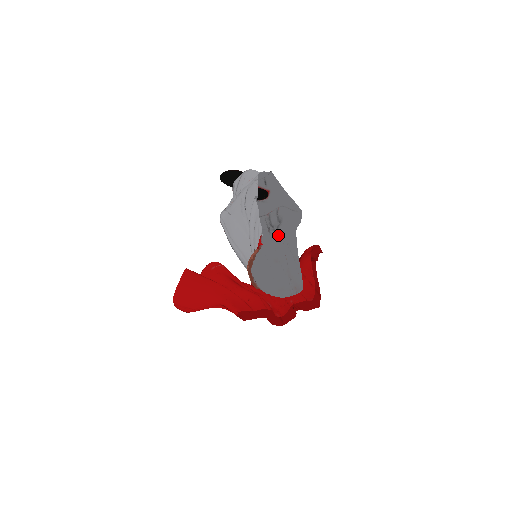
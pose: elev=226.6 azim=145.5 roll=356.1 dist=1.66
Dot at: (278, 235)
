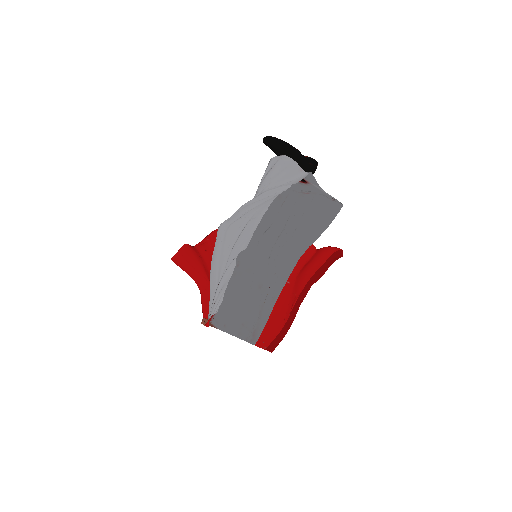
Dot at: (277, 258)
